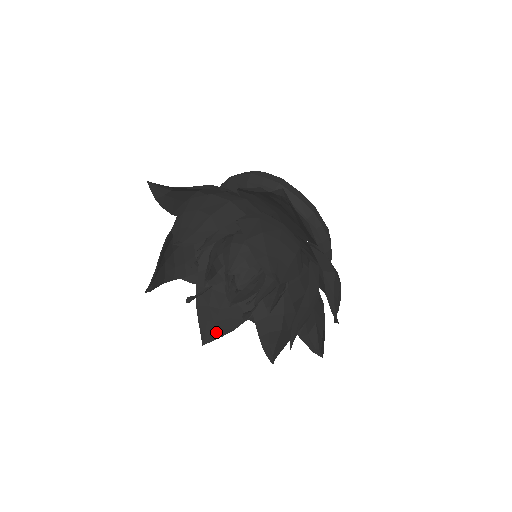
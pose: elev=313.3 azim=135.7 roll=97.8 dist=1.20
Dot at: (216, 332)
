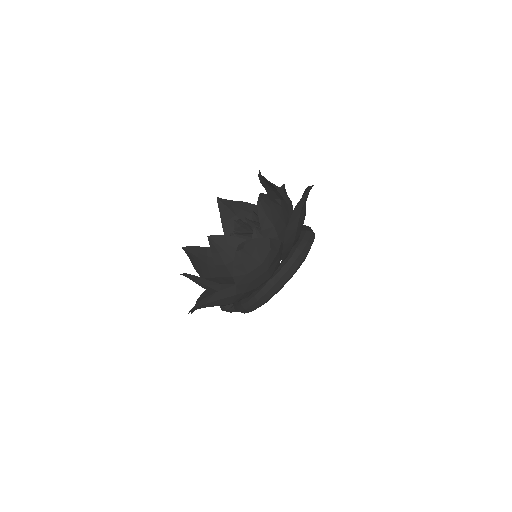
Dot at: (192, 257)
